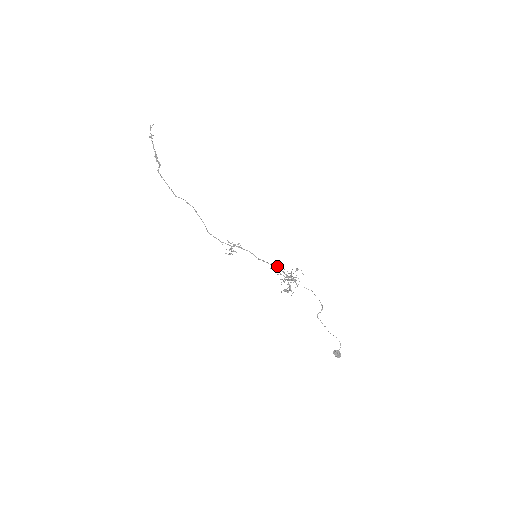
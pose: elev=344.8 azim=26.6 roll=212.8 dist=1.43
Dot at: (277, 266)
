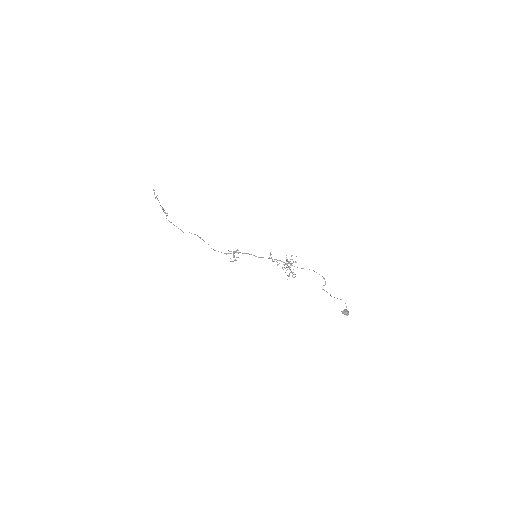
Dot at: occluded
